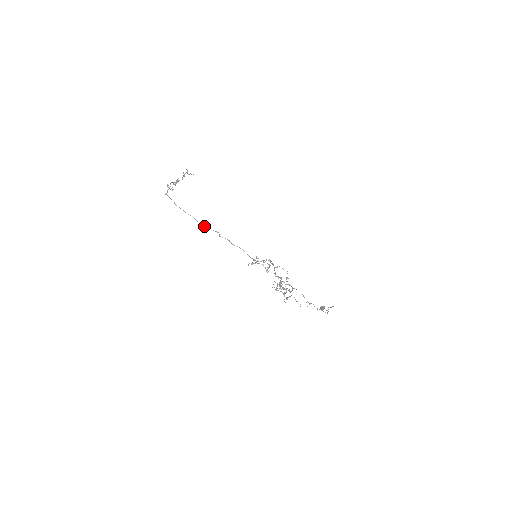
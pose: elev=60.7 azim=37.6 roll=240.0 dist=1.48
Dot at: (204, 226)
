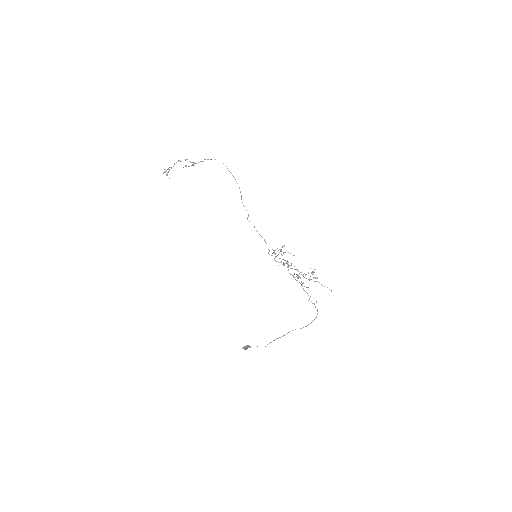
Dot at: occluded
